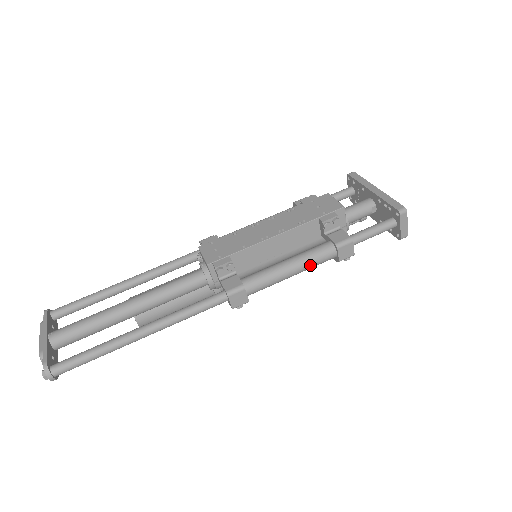
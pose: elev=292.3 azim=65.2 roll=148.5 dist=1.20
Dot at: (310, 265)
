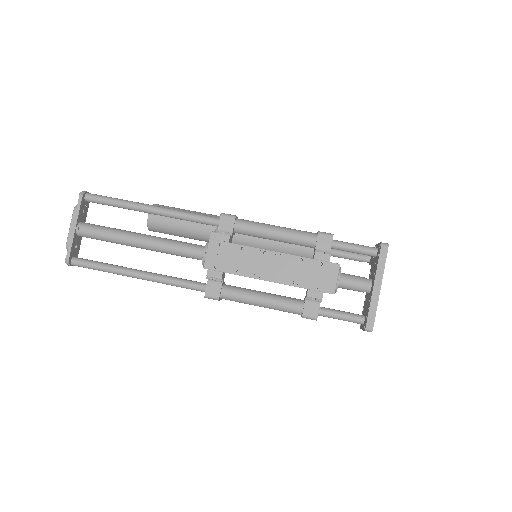
Dot at: occluded
